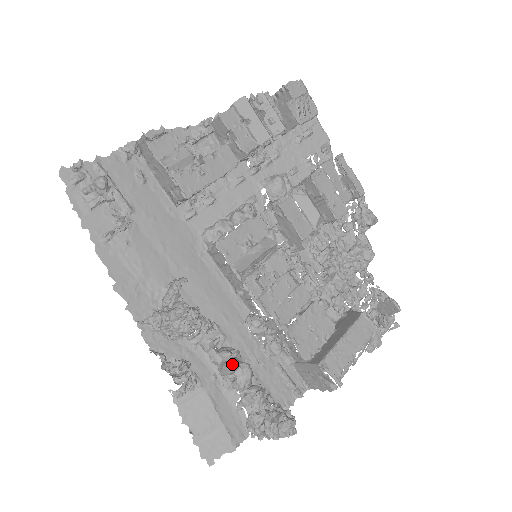
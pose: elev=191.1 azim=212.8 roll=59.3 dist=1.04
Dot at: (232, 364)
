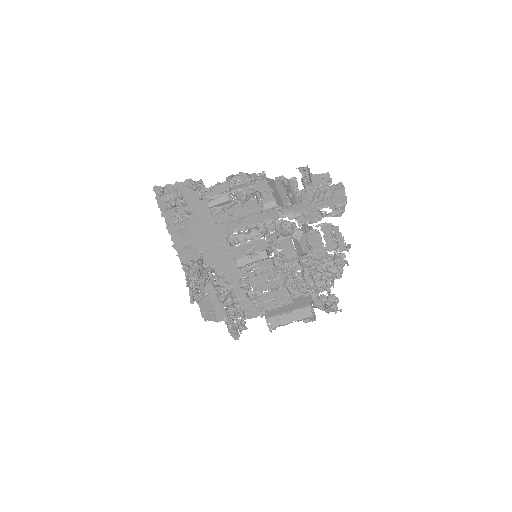
Dot at: (220, 300)
